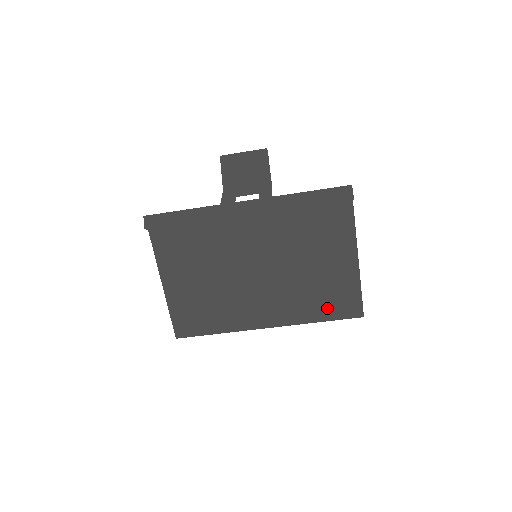
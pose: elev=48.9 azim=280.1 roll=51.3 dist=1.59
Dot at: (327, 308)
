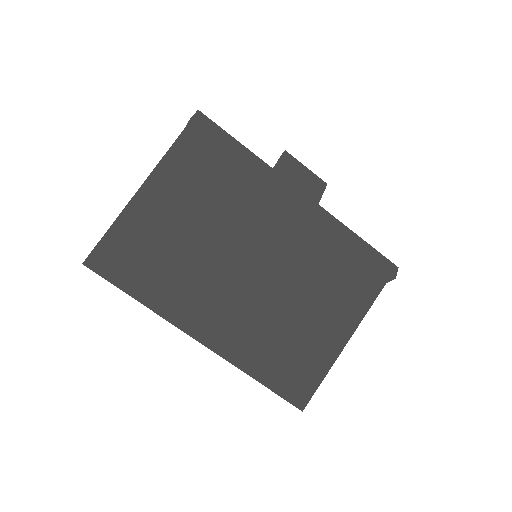
Dot at: (277, 371)
